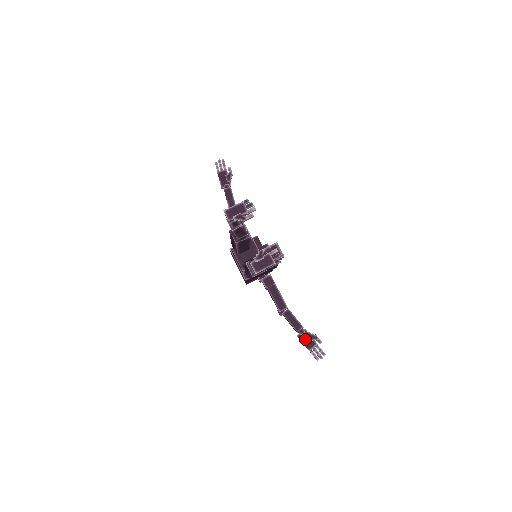
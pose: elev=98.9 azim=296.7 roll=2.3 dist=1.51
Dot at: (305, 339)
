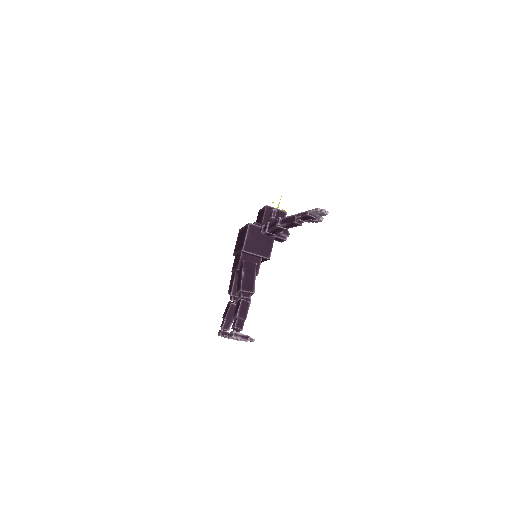
Dot at: occluded
